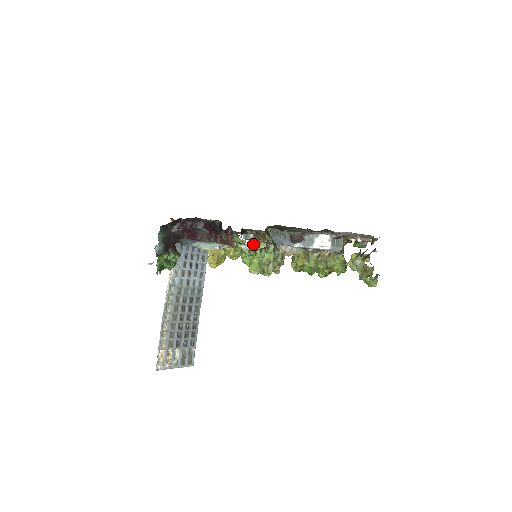
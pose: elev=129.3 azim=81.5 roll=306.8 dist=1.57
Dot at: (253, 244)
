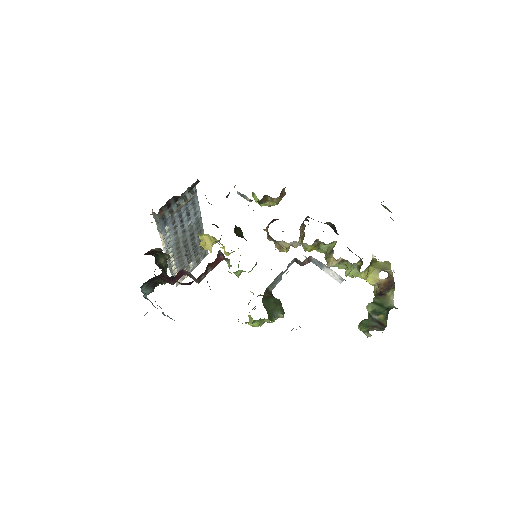
Dot at: (252, 193)
